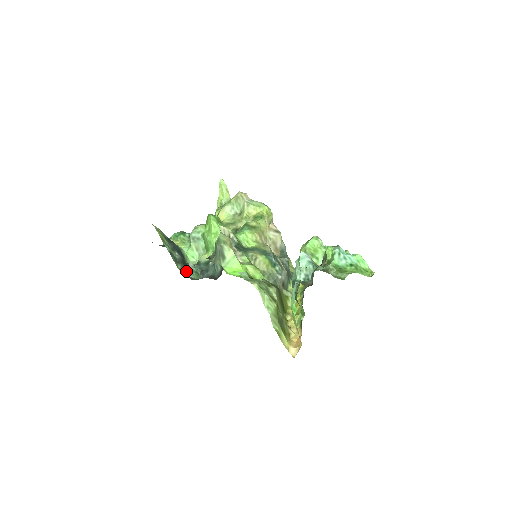
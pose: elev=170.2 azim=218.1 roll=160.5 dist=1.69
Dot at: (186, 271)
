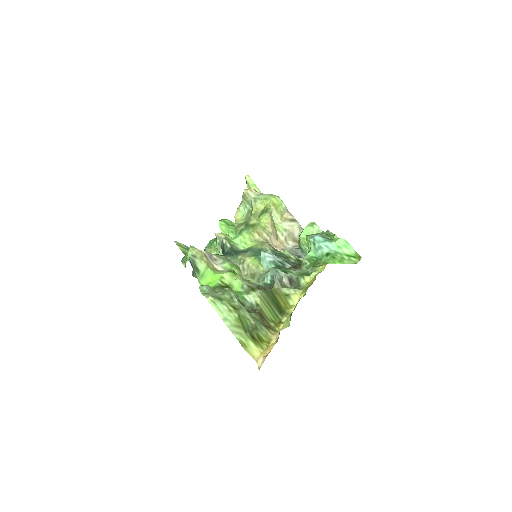
Dot at: occluded
